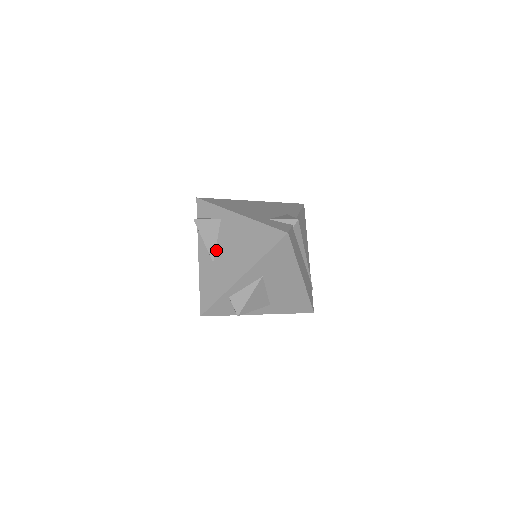
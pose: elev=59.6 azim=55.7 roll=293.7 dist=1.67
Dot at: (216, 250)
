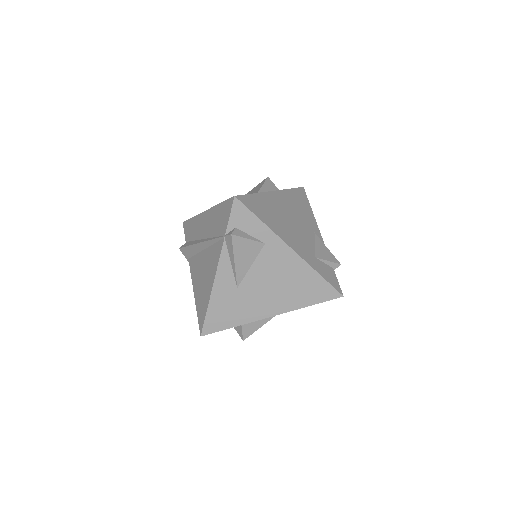
Dot at: (246, 276)
